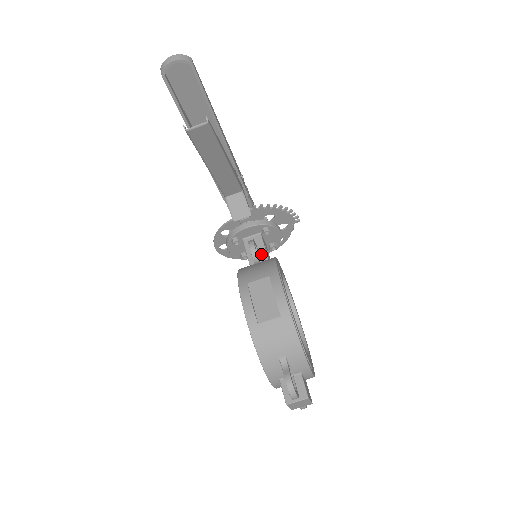
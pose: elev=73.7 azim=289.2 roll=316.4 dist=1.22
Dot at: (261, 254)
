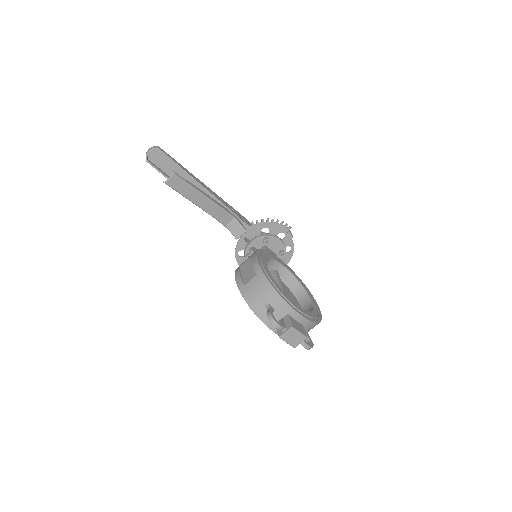
Dot at: occluded
